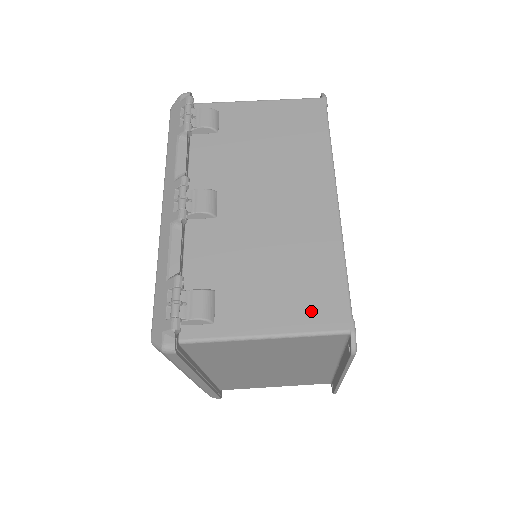
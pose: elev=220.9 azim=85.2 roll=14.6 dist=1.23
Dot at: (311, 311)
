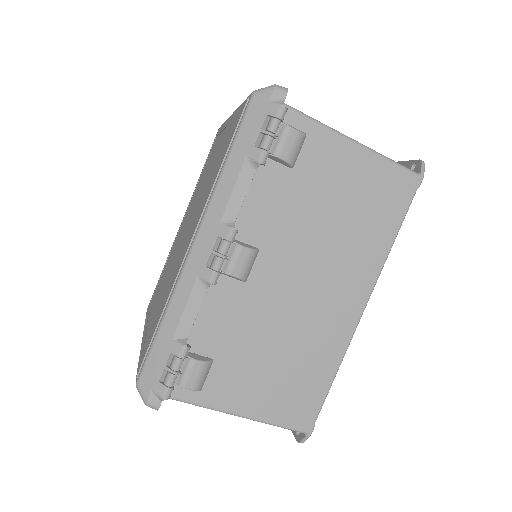
Dot at: (287, 408)
